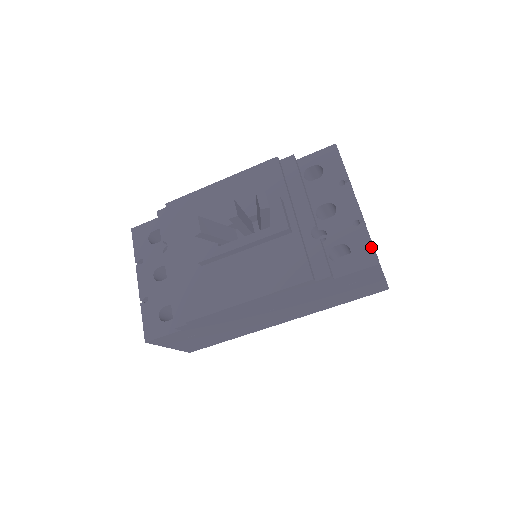
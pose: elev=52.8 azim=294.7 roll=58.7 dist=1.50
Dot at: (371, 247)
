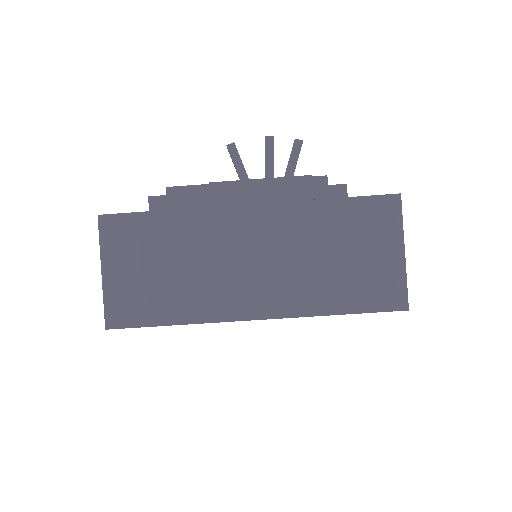
Dot at: occluded
